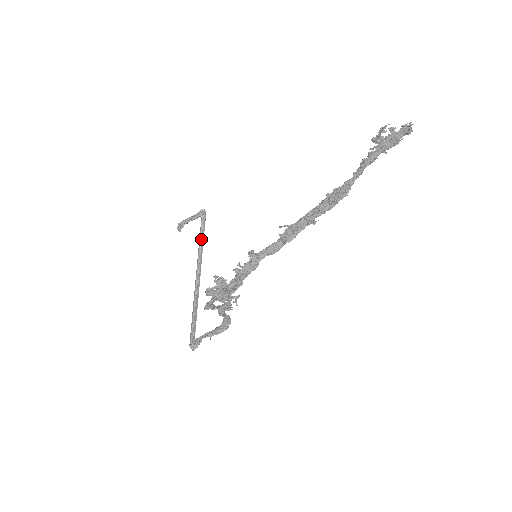
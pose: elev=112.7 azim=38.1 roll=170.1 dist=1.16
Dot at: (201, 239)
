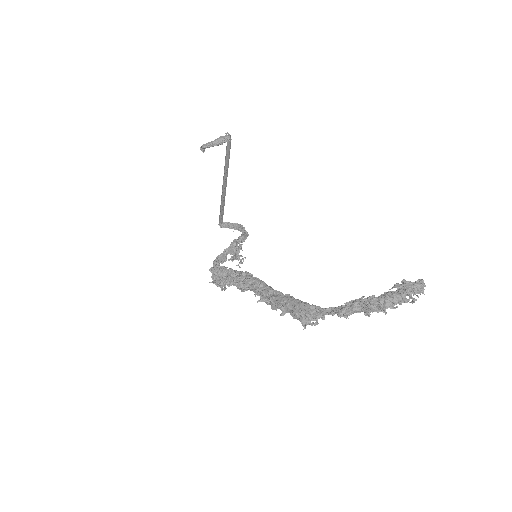
Dot at: (227, 158)
